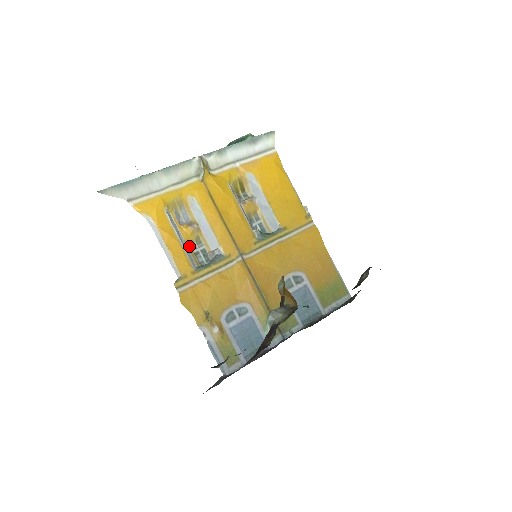
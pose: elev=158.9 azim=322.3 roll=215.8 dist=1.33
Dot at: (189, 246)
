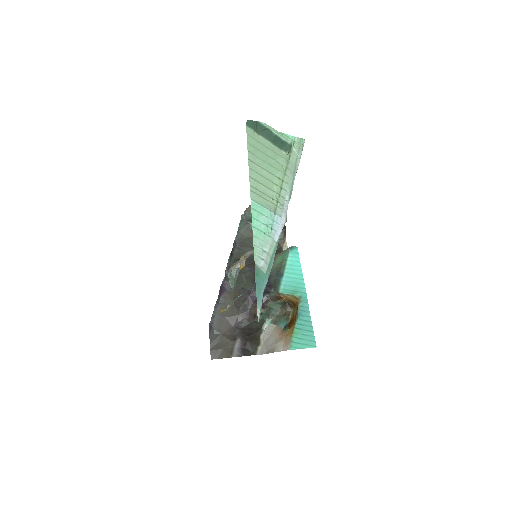
Dot at: occluded
